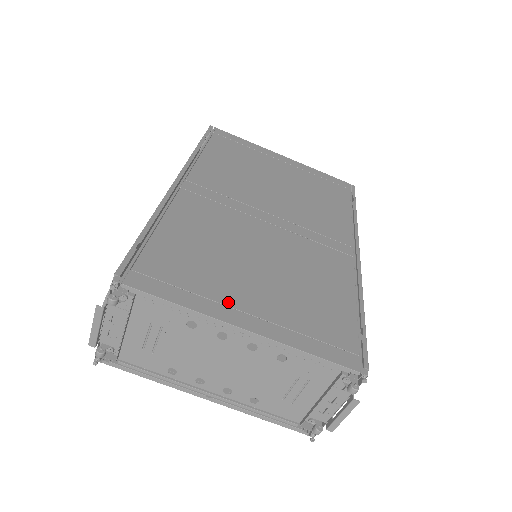
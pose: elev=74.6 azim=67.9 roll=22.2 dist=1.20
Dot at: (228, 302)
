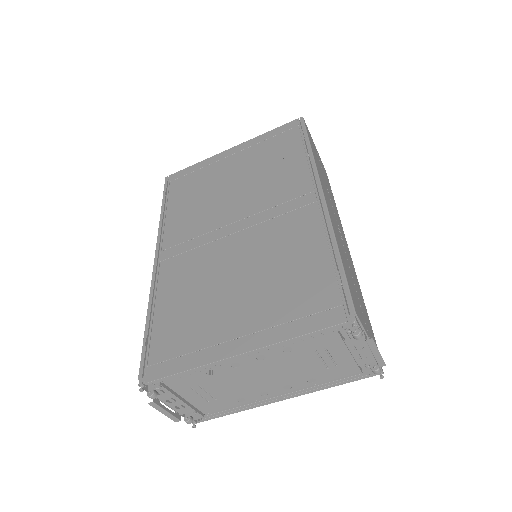
Dot at: (221, 339)
